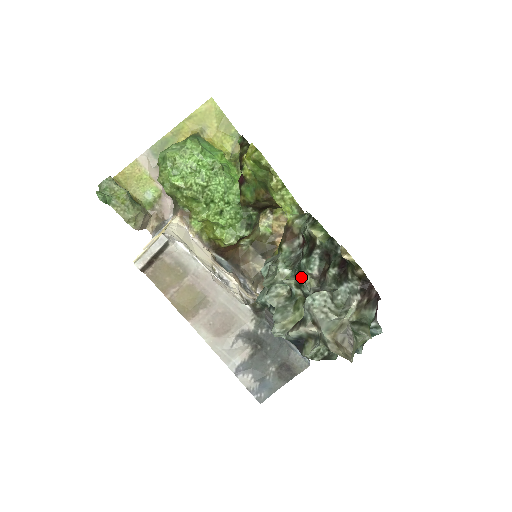
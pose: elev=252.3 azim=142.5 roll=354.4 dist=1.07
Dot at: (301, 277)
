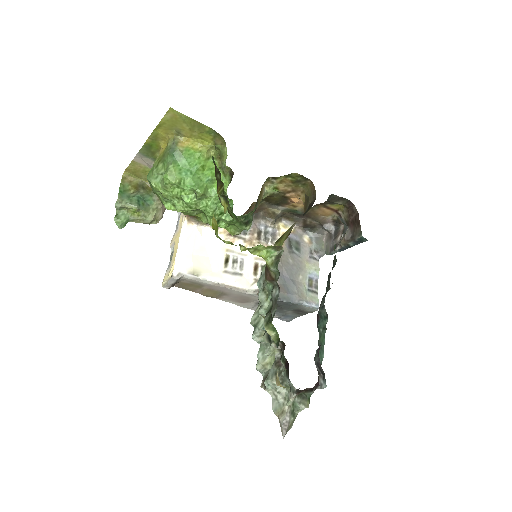
Dot at: (269, 342)
